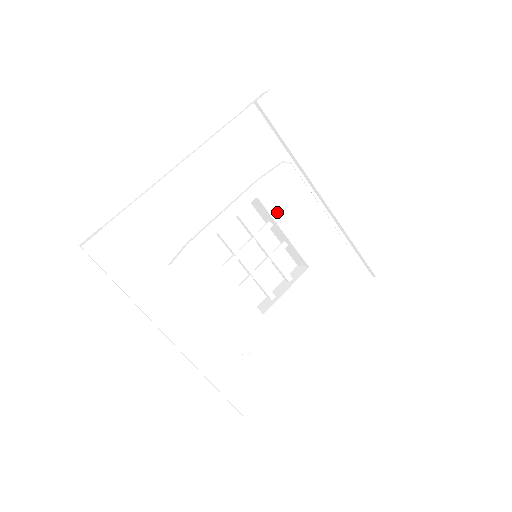
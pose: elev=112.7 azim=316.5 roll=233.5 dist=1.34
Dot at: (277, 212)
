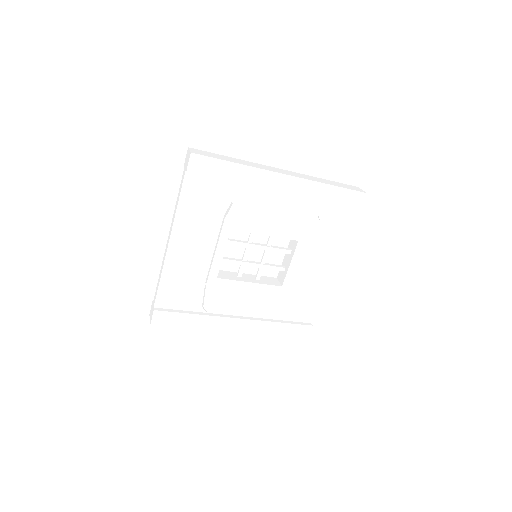
Dot at: (252, 227)
